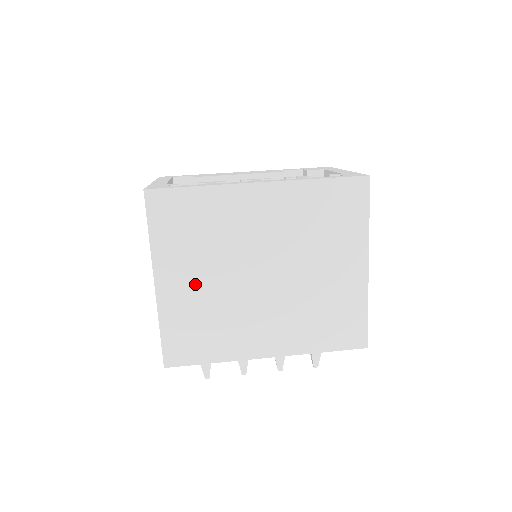
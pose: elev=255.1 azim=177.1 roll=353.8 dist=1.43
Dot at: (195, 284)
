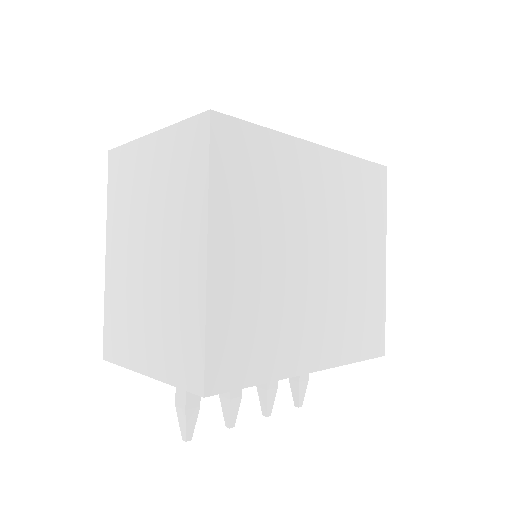
Dot at: (252, 260)
